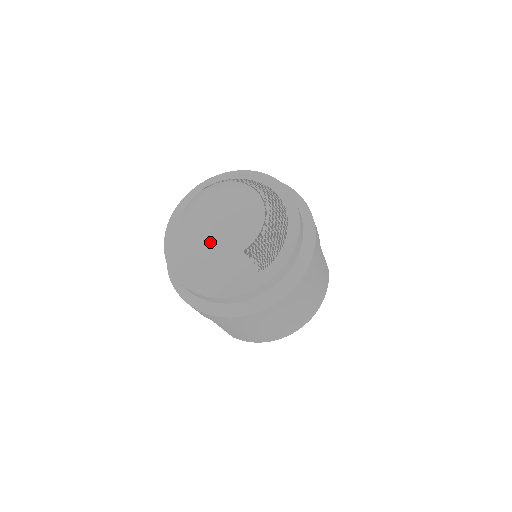
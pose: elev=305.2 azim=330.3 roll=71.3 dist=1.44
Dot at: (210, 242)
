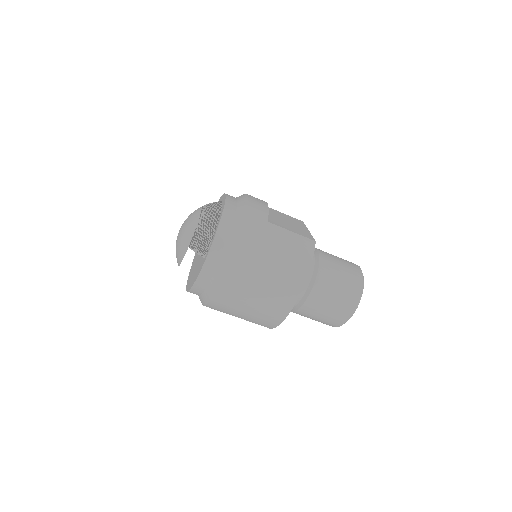
Dot at: (177, 252)
